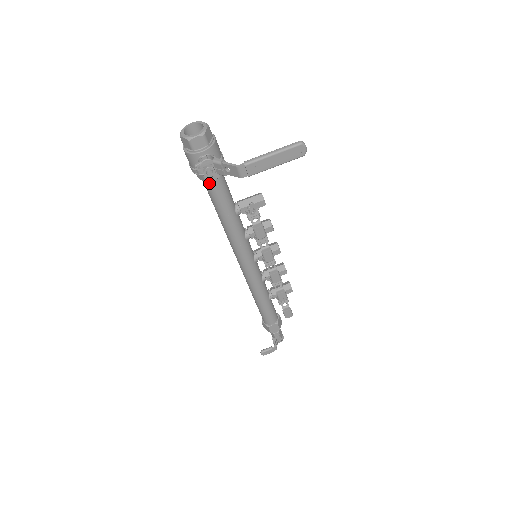
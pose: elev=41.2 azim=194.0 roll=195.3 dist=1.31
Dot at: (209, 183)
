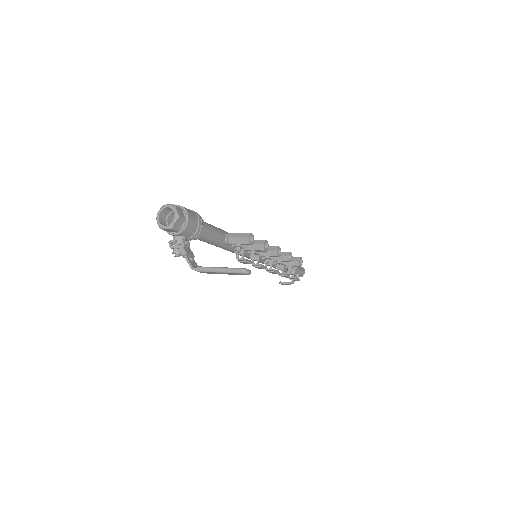
Dot at: occluded
